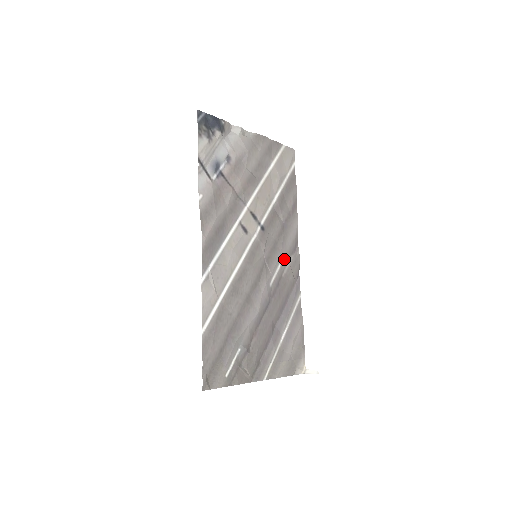
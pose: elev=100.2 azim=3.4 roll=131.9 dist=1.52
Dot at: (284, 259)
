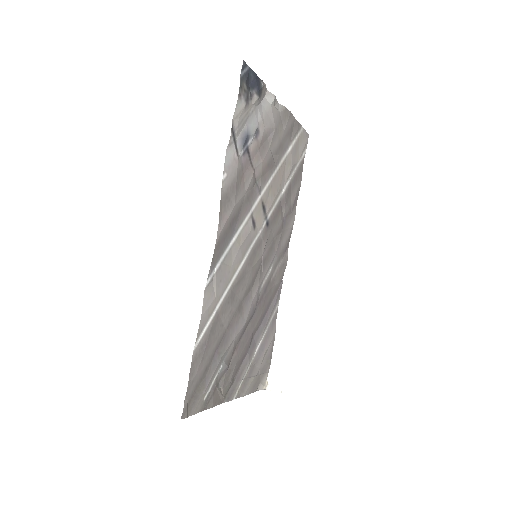
Dot at: (276, 261)
